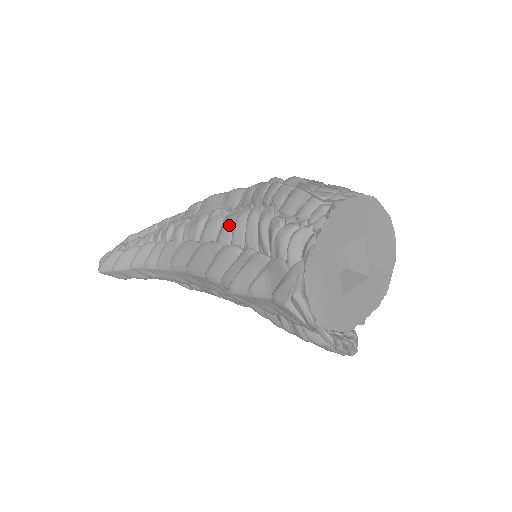
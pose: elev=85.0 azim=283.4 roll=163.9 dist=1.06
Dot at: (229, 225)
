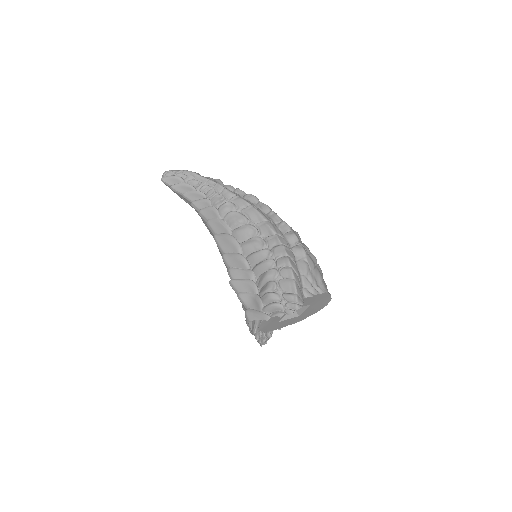
Dot at: (253, 246)
